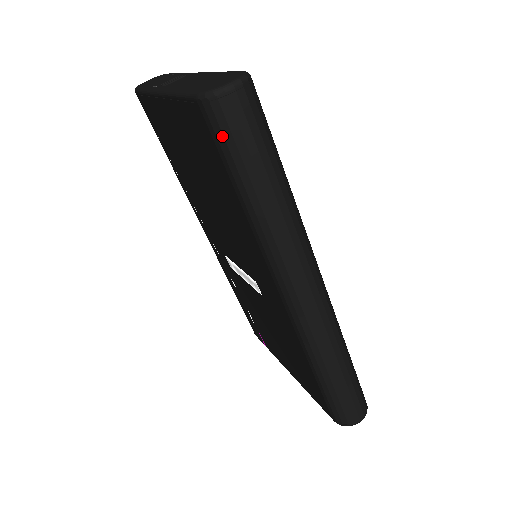
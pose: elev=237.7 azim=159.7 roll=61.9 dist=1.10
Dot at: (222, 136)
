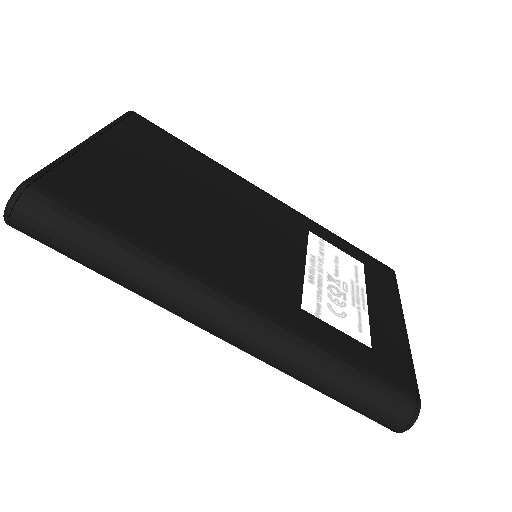
Dot at: (43, 243)
